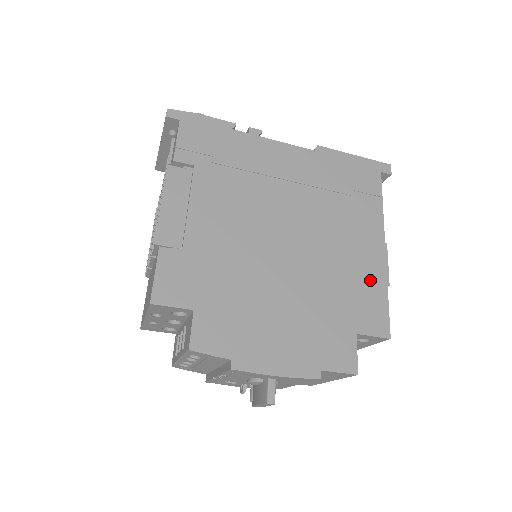
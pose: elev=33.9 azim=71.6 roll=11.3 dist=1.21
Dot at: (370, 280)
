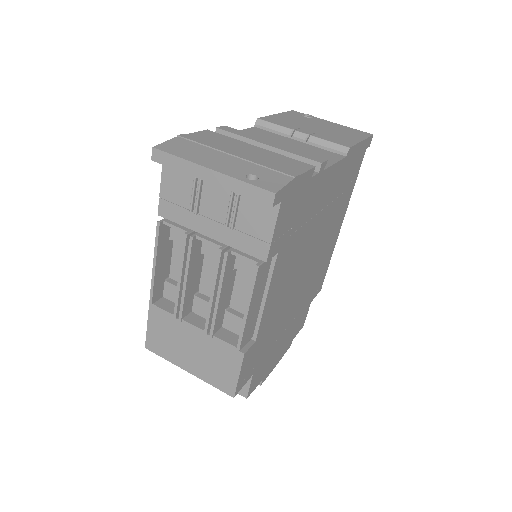
Dot at: (328, 259)
